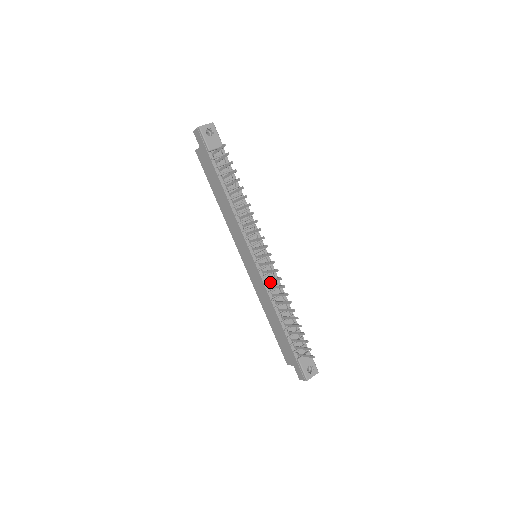
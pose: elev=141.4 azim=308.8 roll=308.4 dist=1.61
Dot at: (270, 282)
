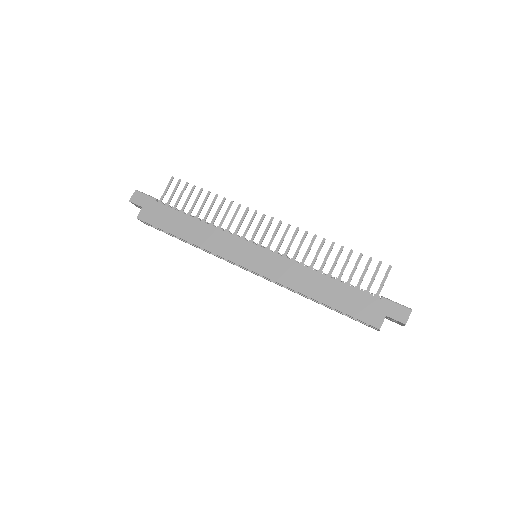
Dot at: (289, 258)
